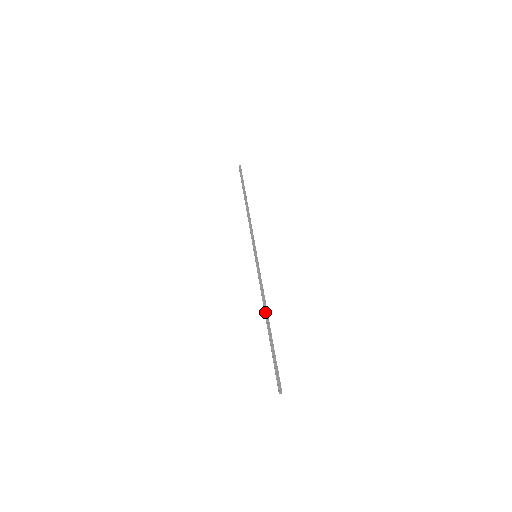
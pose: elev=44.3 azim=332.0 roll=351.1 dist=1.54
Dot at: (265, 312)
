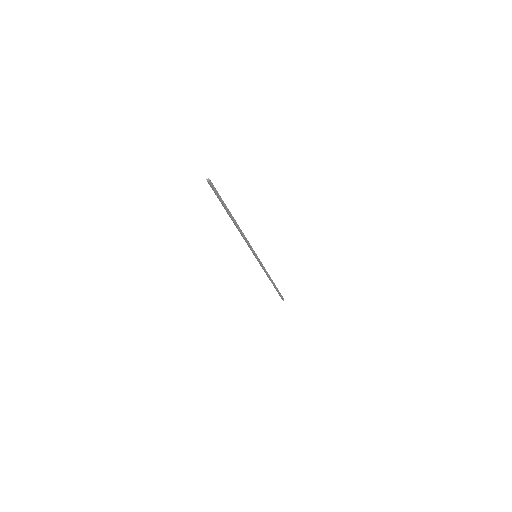
Dot at: (237, 226)
